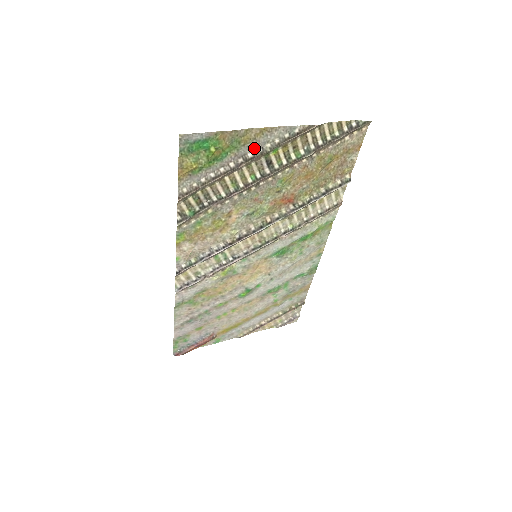
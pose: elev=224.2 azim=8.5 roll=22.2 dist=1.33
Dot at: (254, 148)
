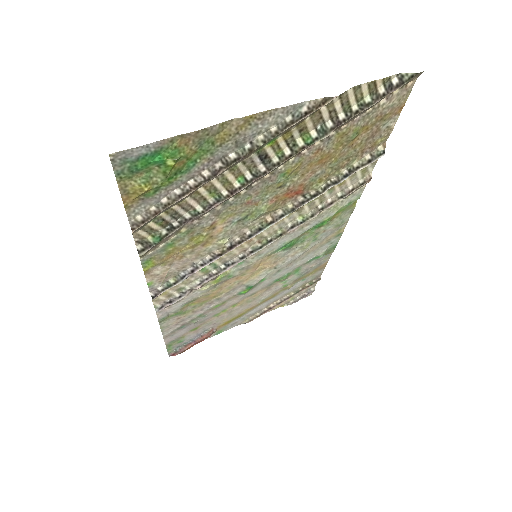
Dot at: (238, 145)
